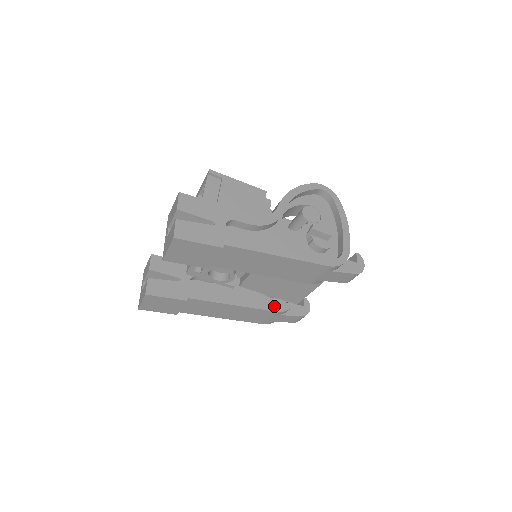
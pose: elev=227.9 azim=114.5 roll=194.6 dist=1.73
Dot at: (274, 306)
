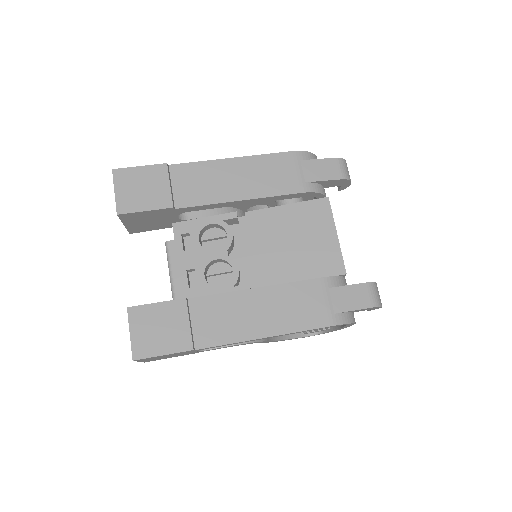
Dot at: occluded
